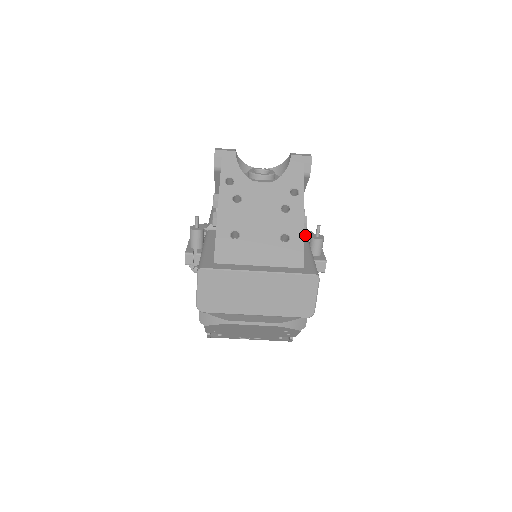
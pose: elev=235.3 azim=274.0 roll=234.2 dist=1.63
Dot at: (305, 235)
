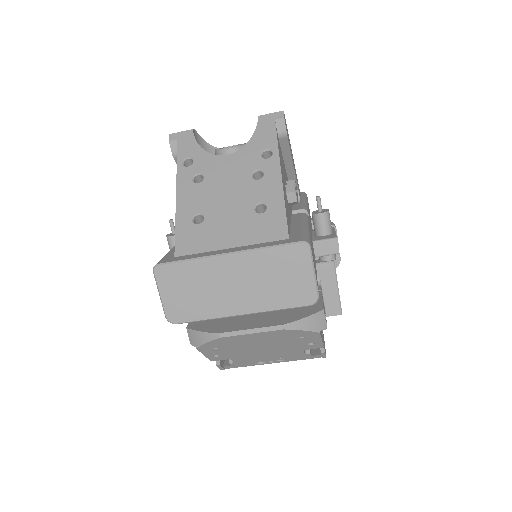
Dot at: occluded
